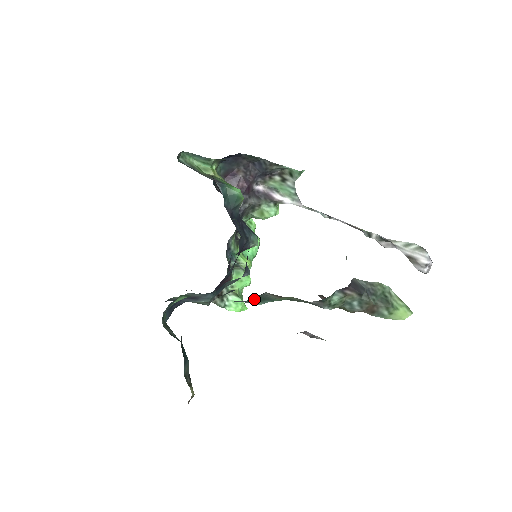
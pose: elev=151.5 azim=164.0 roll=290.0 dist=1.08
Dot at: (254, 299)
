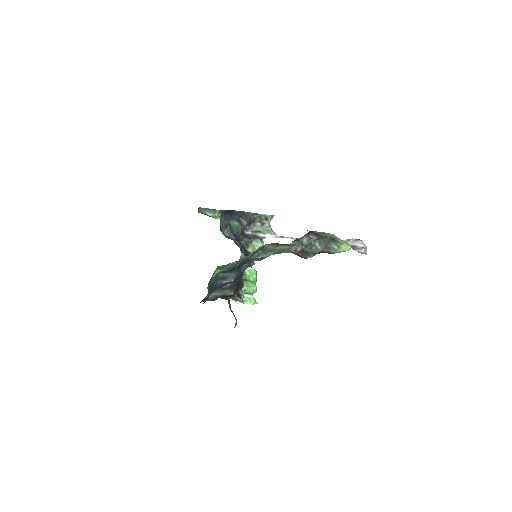
Dot at: (260, 252)
